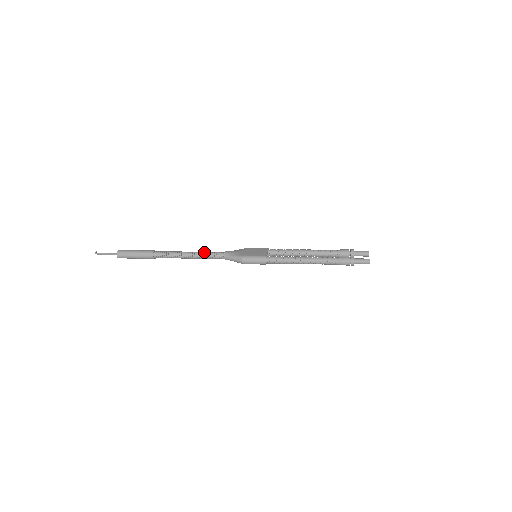
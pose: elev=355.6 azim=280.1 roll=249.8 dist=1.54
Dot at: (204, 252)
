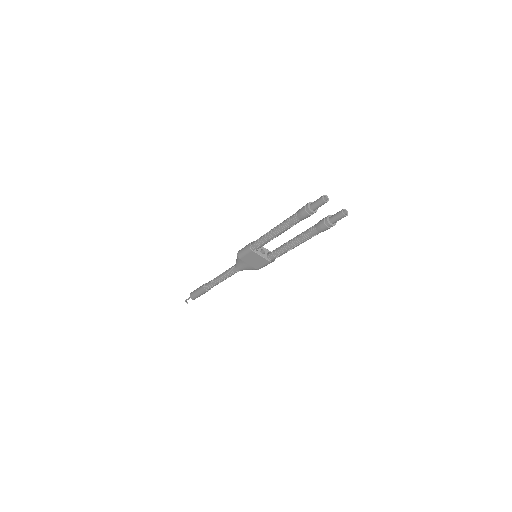
Dot at: occluded
